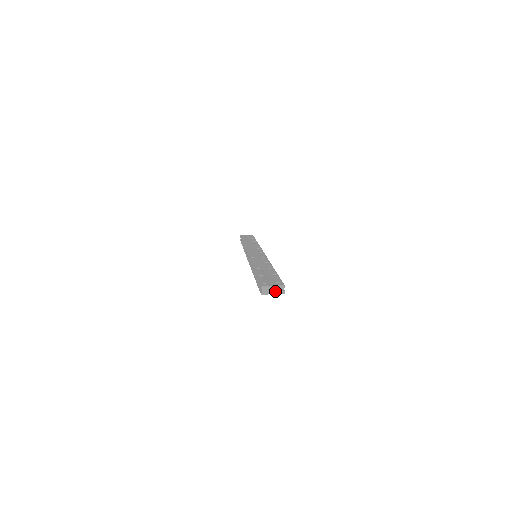
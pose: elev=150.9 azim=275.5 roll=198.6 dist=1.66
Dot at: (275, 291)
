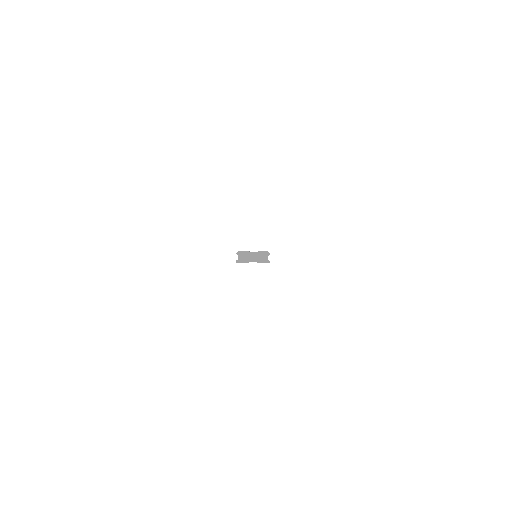
Dot at: (256, 259)
